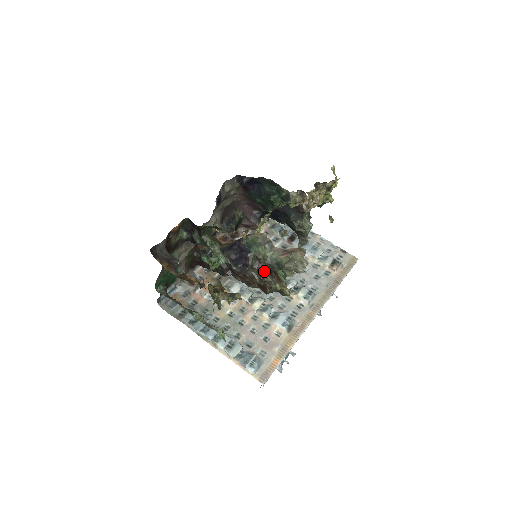
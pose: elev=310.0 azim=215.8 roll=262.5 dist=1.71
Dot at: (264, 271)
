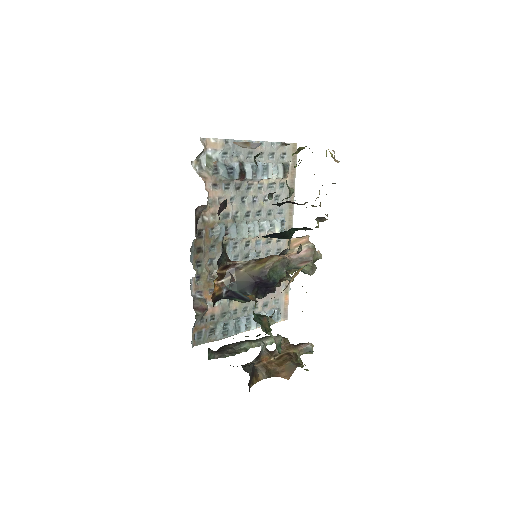
Dot at: occluded
